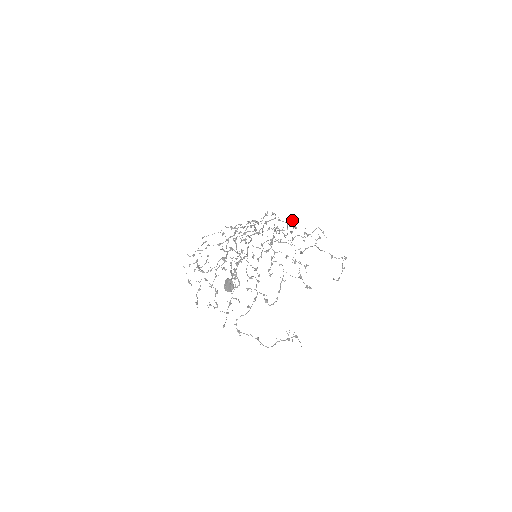
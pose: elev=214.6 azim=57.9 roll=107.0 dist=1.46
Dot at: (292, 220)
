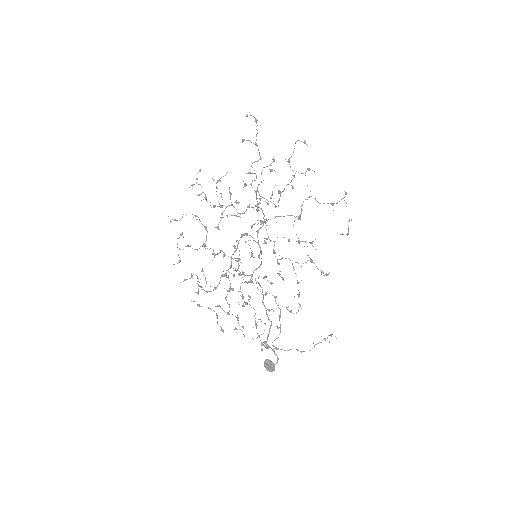
Dot at: (256, 126)
